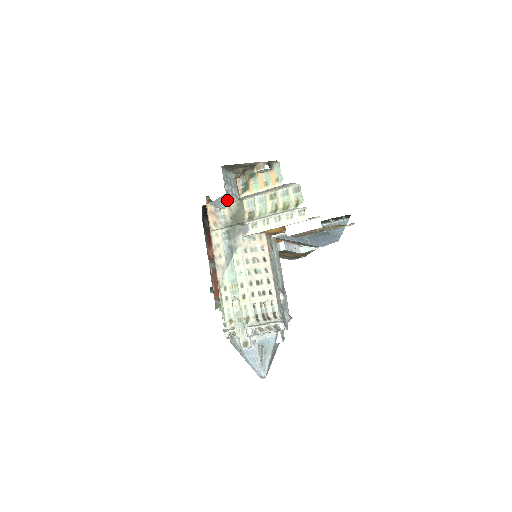
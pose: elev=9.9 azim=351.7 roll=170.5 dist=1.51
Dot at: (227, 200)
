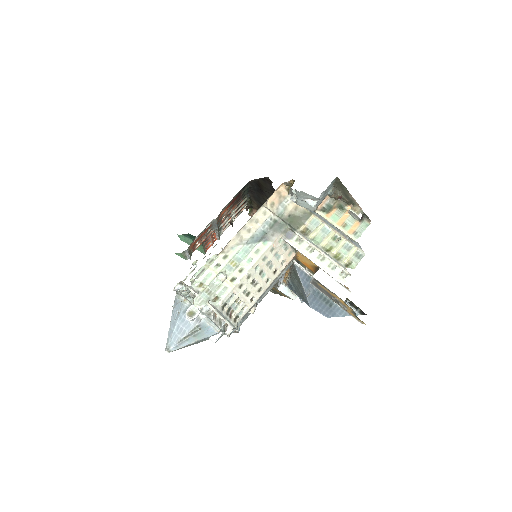
Dot at: (311, 203)
